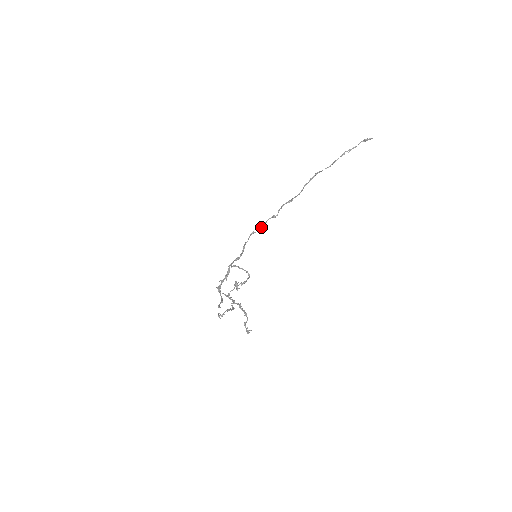
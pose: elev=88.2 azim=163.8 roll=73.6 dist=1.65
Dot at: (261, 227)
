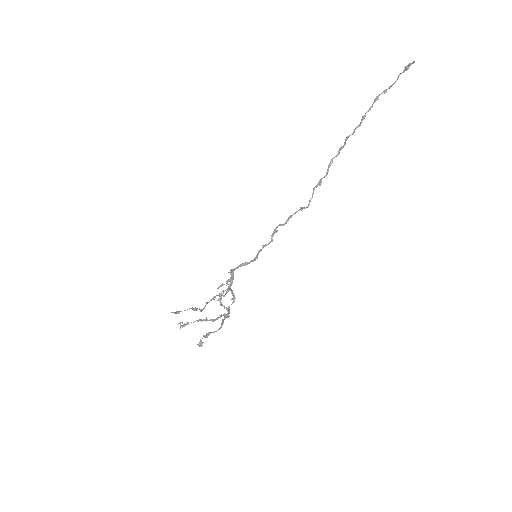
Dot at: (283, 224)
